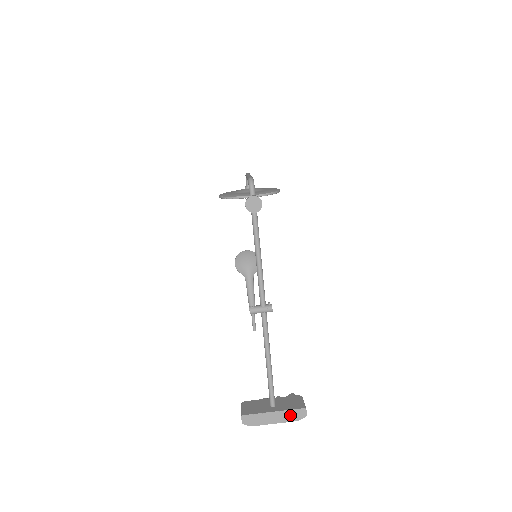
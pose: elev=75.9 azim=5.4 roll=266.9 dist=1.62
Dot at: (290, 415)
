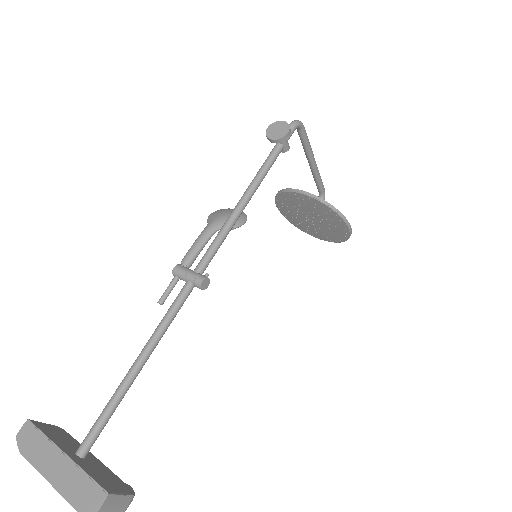
Dot at: (78, 485)
